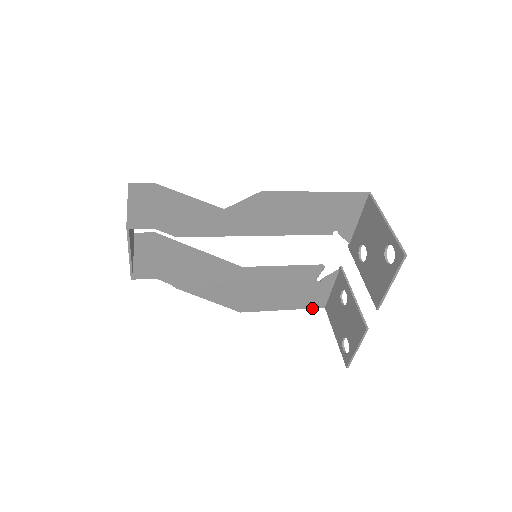
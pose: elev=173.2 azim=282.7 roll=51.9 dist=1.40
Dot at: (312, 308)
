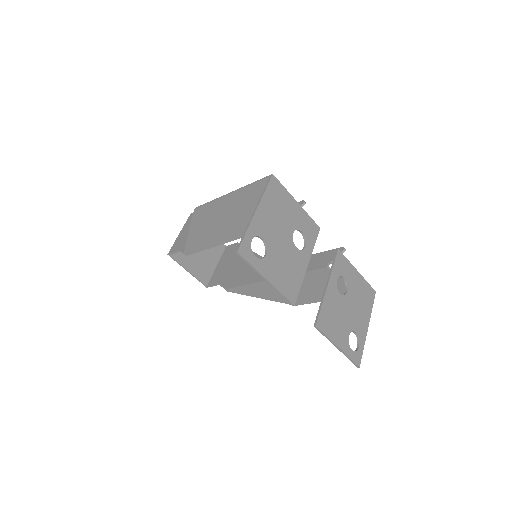
Dot at: occluded
